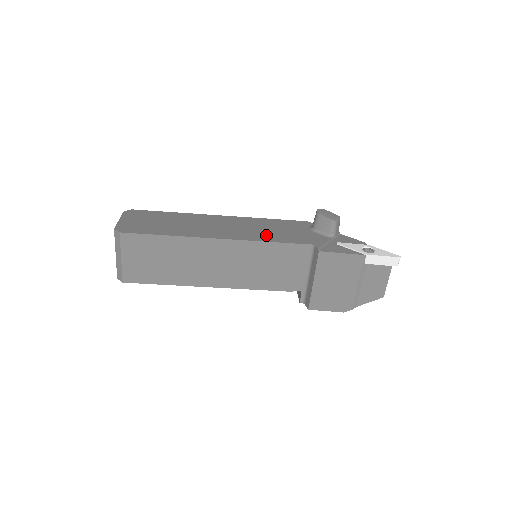
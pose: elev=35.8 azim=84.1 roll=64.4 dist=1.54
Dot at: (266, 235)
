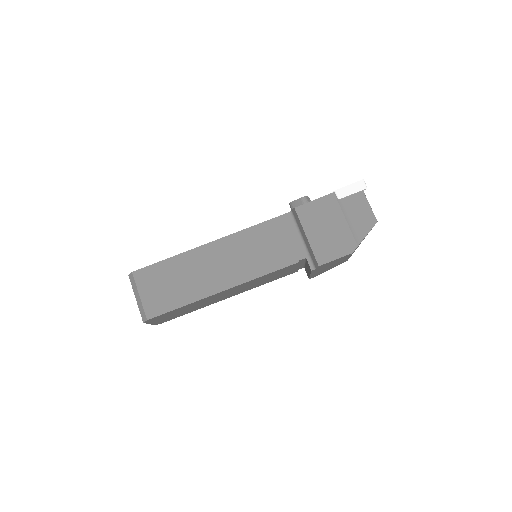
Dot at: occluded
